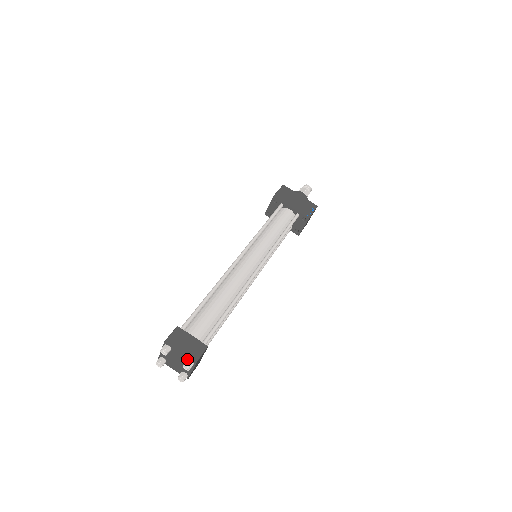
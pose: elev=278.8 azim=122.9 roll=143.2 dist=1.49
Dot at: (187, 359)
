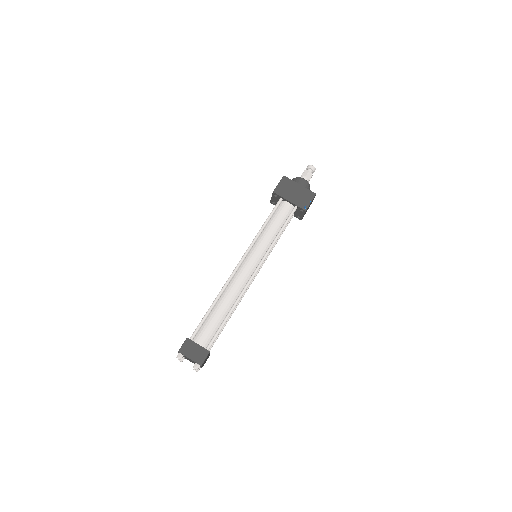
Dot at: (195, 362)
